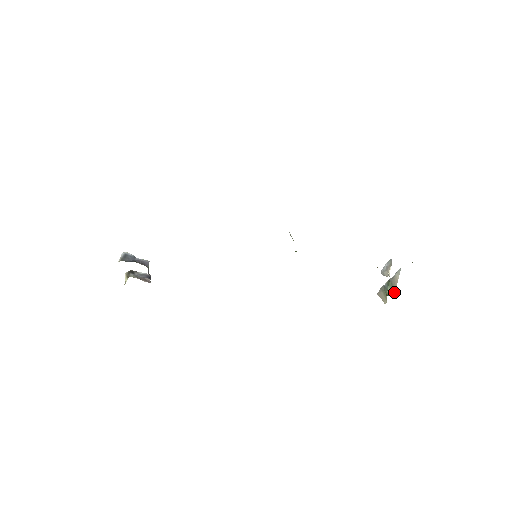
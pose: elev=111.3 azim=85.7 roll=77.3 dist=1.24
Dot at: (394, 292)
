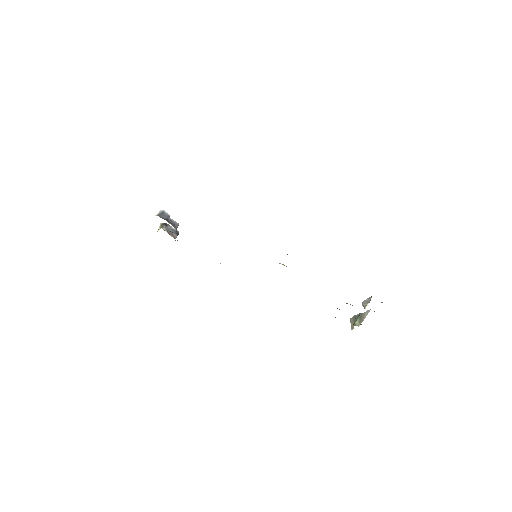
Dot at: occluded
